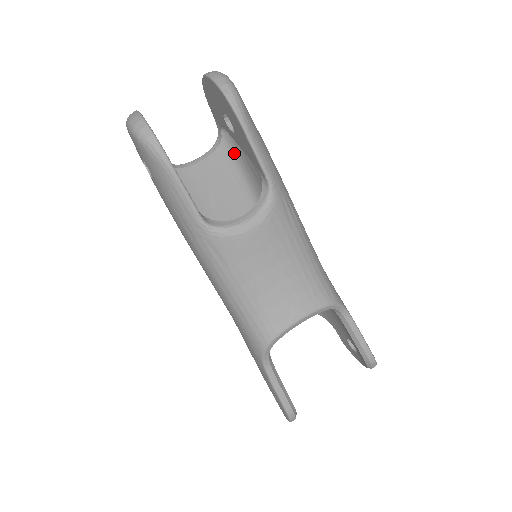
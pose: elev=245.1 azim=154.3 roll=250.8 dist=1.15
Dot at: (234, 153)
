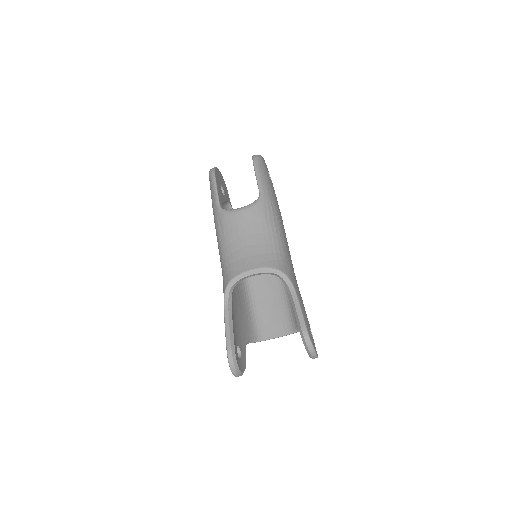
Dot at: occluded
